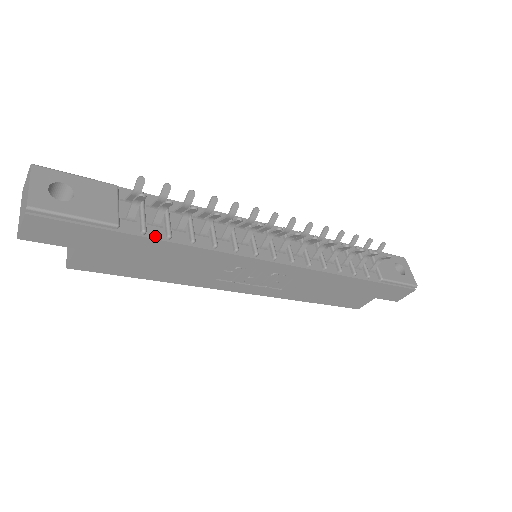
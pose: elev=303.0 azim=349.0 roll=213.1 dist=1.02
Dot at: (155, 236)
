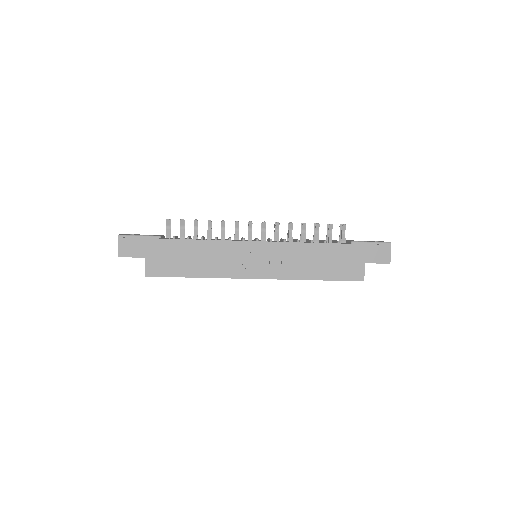
Dot at: (180, 239)
